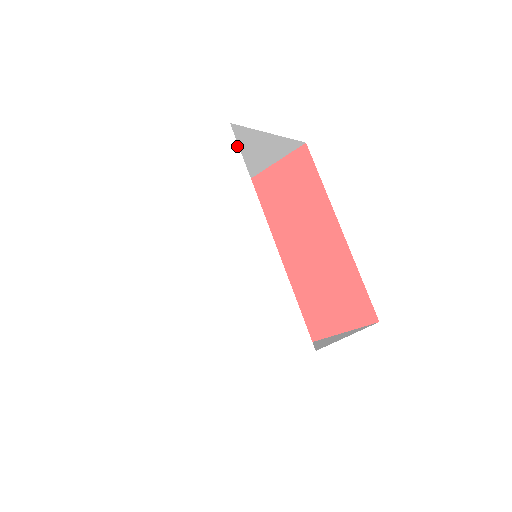
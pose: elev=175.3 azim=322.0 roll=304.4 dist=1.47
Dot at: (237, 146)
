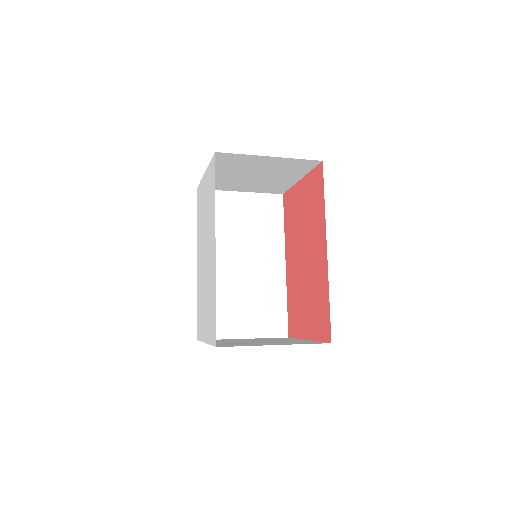
Dot at: (214, 172)
